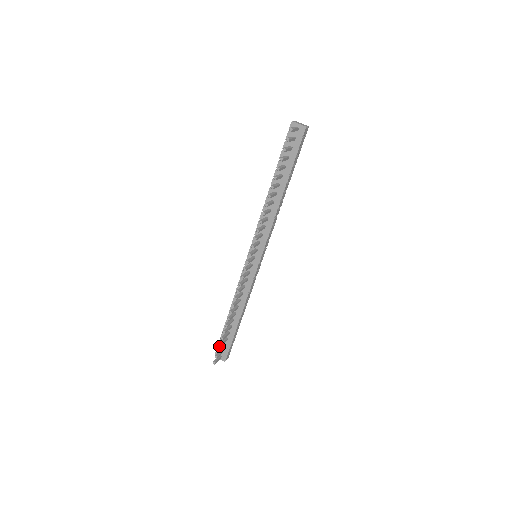
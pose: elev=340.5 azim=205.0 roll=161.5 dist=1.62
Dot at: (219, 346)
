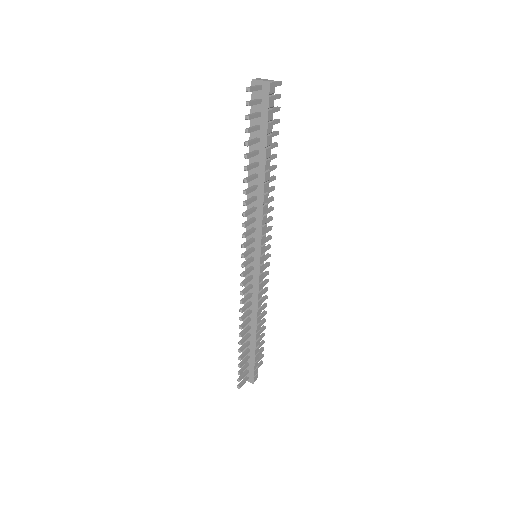
Dot at: occluded
